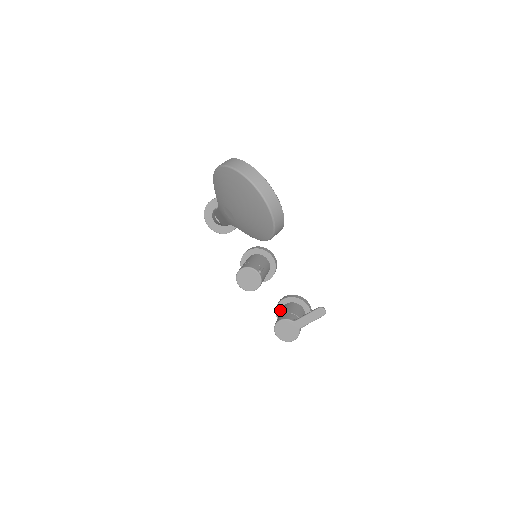
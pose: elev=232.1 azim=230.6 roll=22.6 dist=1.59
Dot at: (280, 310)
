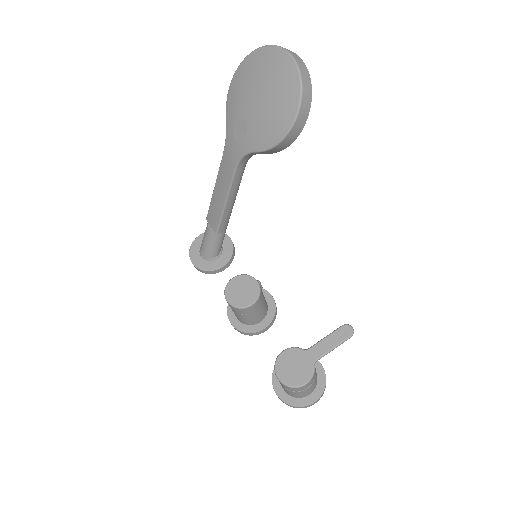
Dot at: occluded
